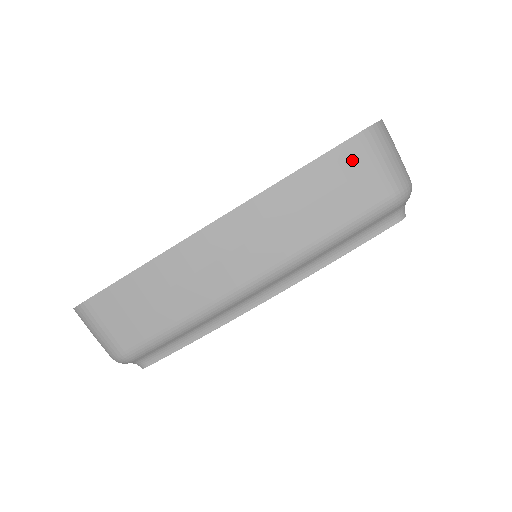
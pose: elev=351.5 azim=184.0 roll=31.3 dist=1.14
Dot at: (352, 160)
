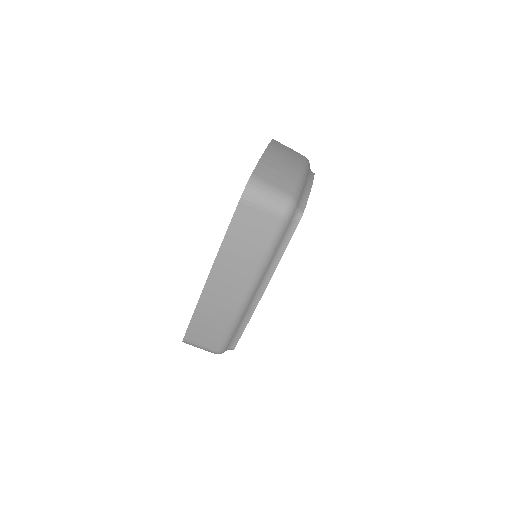
Dot at: (247, 215)
